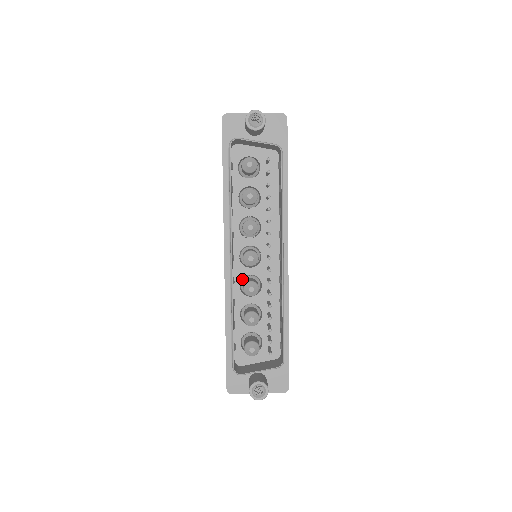
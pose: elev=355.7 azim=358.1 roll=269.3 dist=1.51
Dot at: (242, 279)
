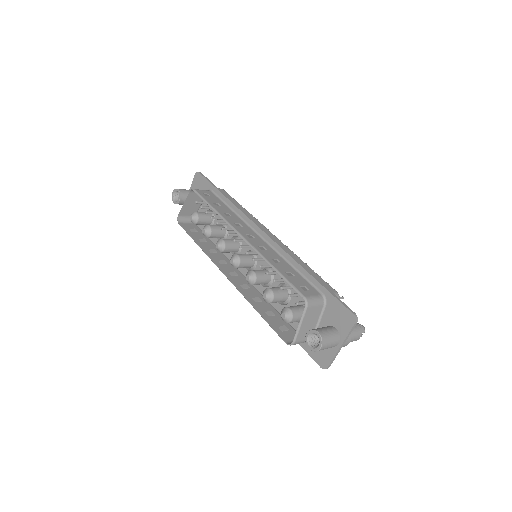
Dot at: occluded
